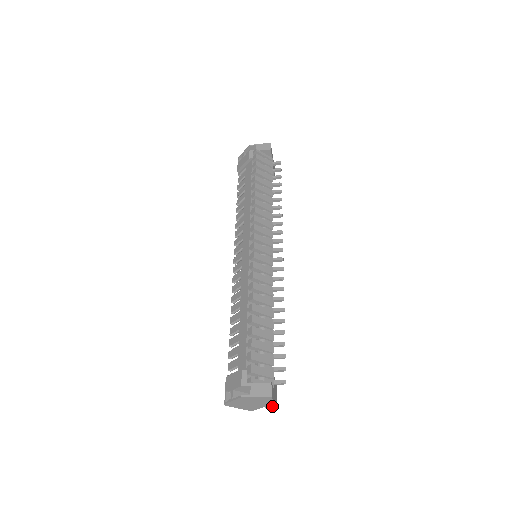
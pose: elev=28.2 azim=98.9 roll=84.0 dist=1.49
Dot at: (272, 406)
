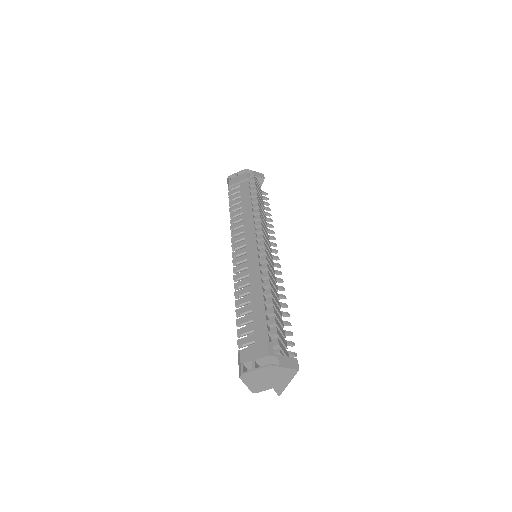
Dot at: (282, 388)
